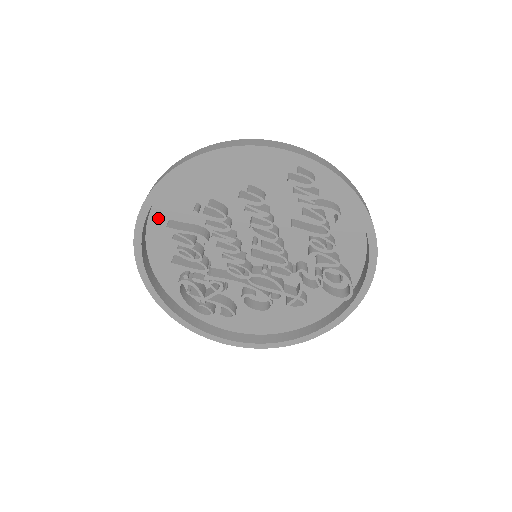
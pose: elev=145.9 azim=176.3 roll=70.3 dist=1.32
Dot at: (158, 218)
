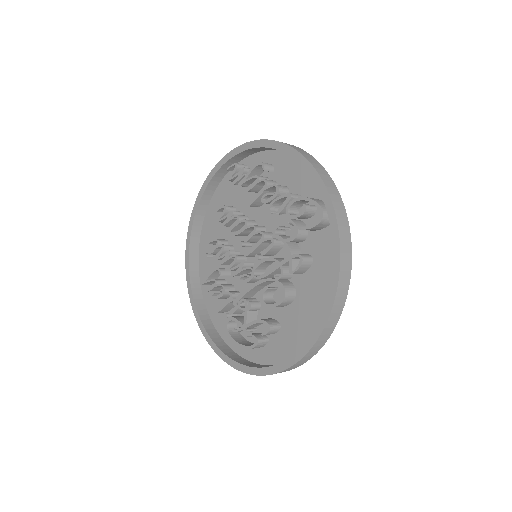
Dot at: occluded
